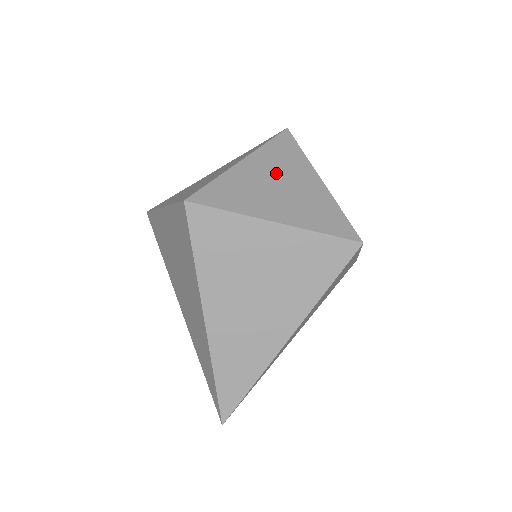
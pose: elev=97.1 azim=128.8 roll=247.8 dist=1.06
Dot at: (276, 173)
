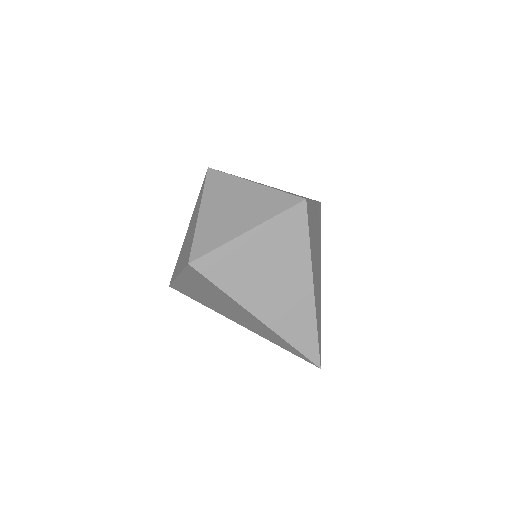
Dot at: (224, 202)
